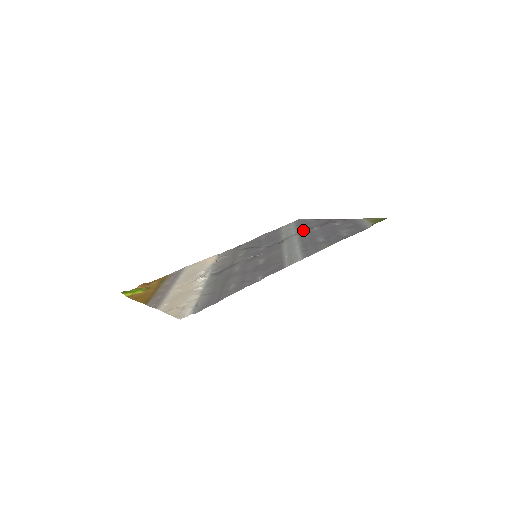
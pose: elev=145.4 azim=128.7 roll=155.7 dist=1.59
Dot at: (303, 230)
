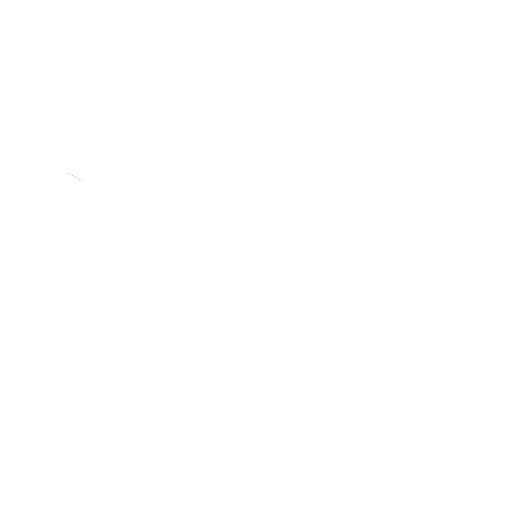
Dot at: occluded
